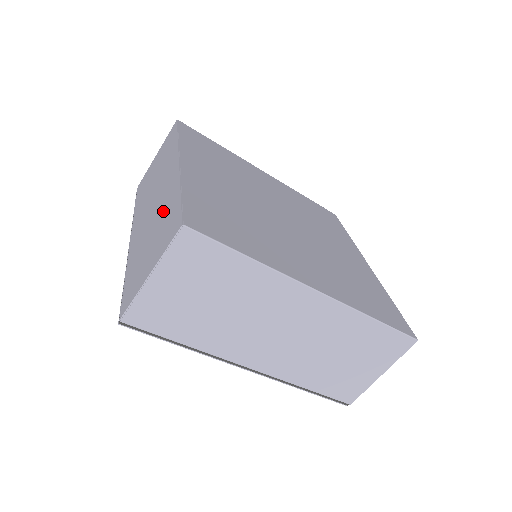
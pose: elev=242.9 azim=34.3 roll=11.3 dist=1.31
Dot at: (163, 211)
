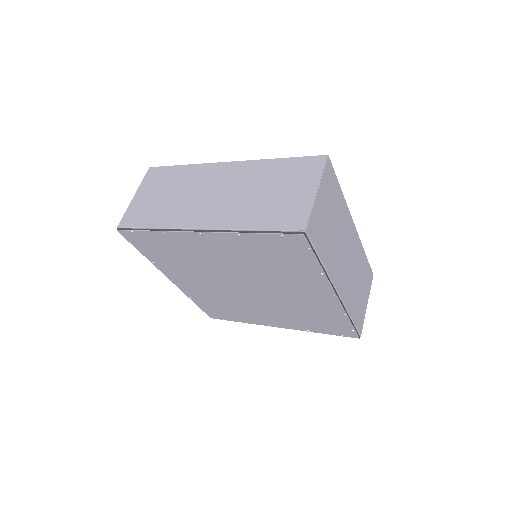
Dot at: (264, 177)
